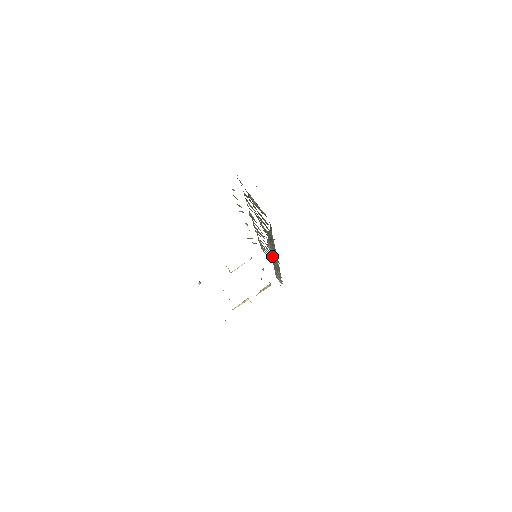
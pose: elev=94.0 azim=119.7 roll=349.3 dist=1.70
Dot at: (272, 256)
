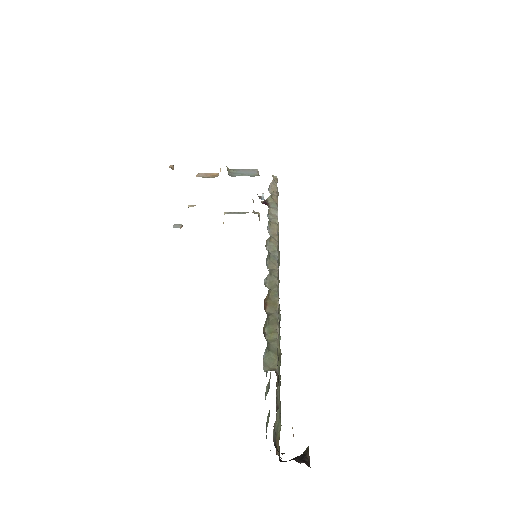
Dot at: occluded
